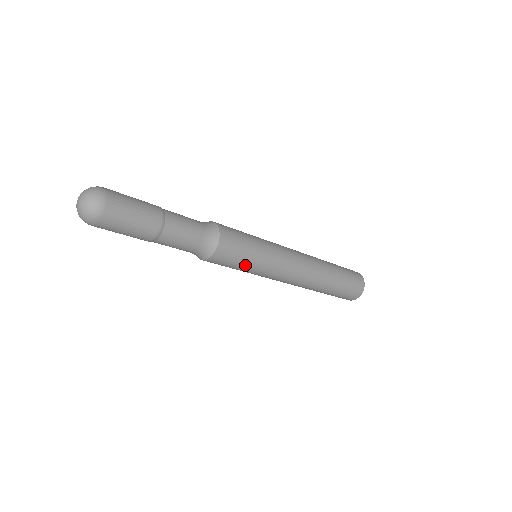
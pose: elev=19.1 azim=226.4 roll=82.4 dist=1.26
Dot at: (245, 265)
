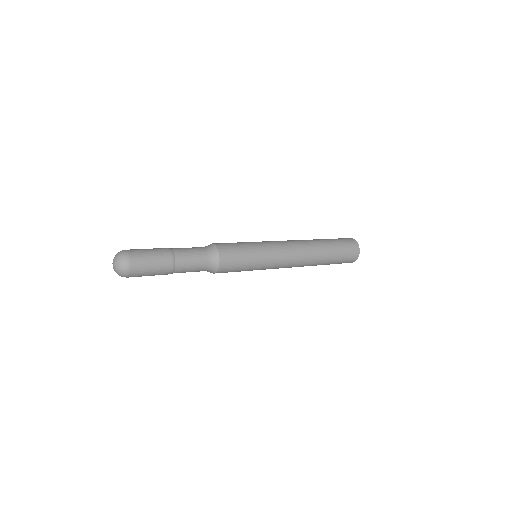
Dot at: (248, 264)
